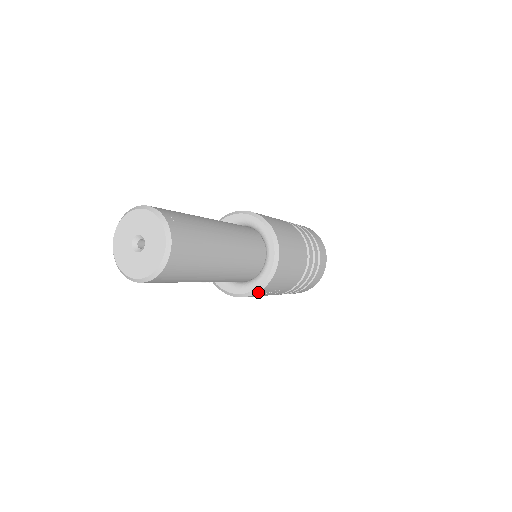
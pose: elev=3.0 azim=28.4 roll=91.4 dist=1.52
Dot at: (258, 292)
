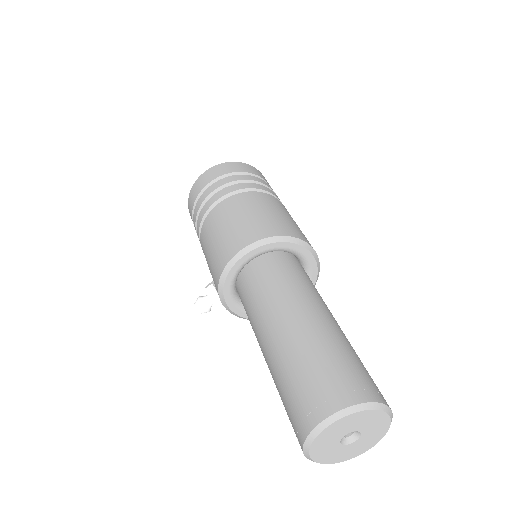
Dot at: occluded
